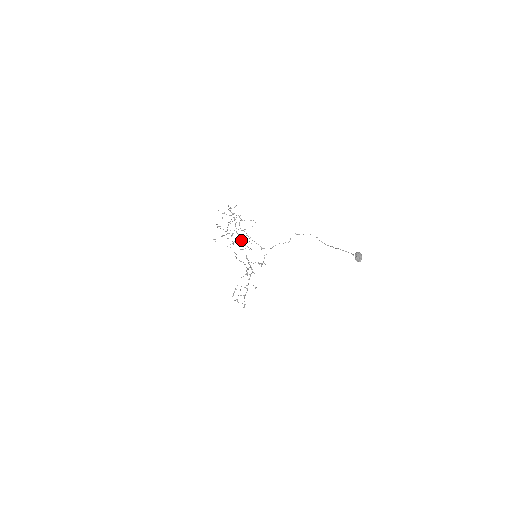
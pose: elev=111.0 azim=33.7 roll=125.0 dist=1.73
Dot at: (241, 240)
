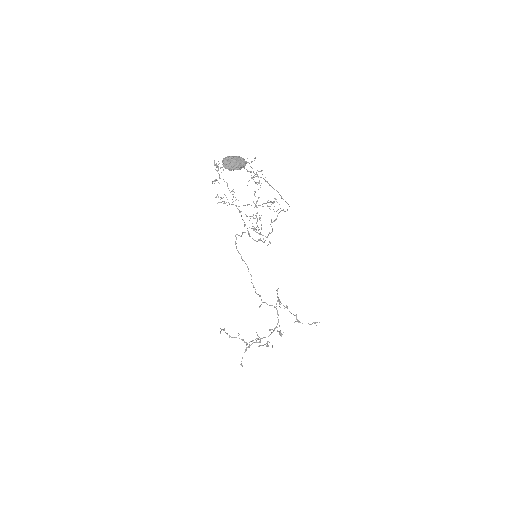
Dot at: (233, 201)
